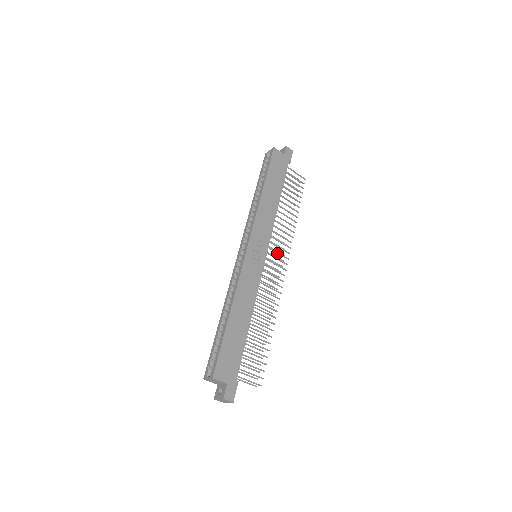
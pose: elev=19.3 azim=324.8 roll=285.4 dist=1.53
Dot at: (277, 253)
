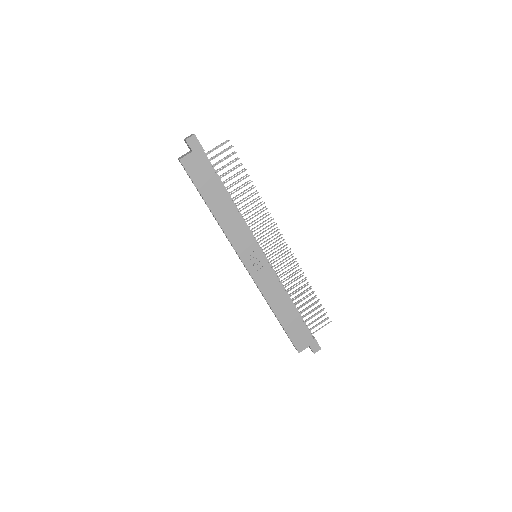
Dot at: occluded
